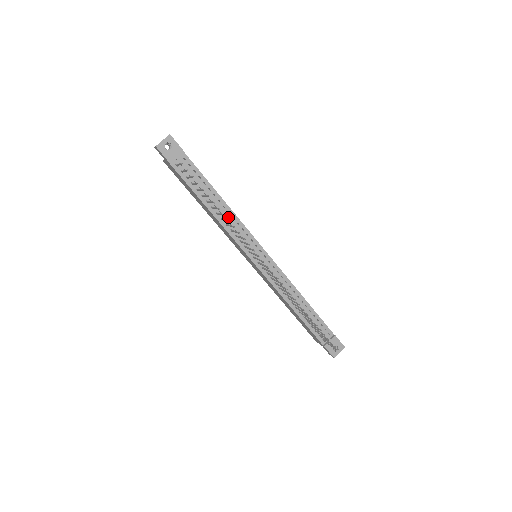
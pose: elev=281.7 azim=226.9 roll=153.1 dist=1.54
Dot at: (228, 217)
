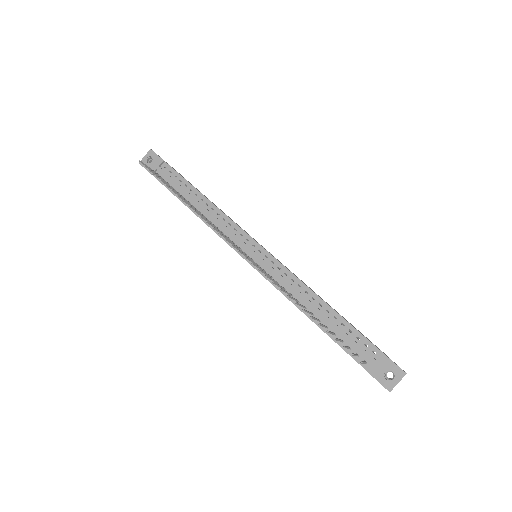
Dot at: (210, 213)
